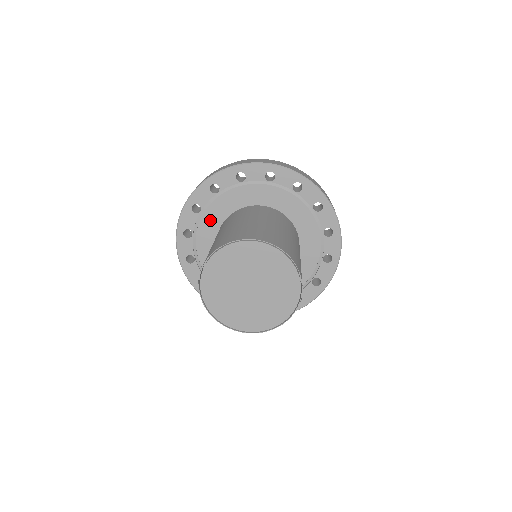
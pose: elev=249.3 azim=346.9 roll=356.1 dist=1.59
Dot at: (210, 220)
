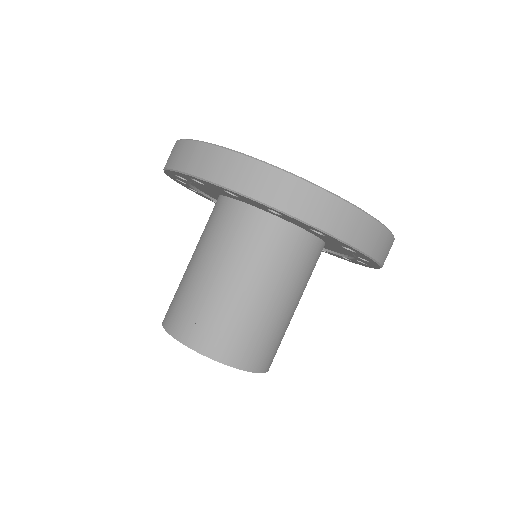
Dot at: (214, 197)
